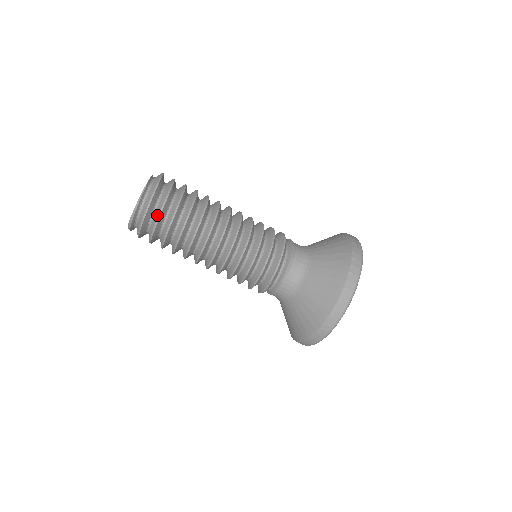
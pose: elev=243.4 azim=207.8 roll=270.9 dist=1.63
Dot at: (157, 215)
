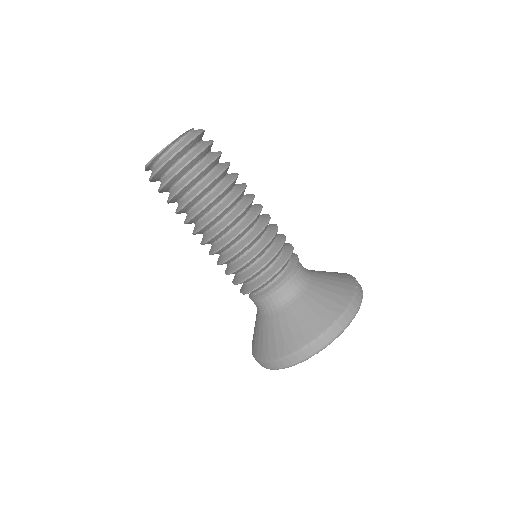
Dot at: (165, 181)
